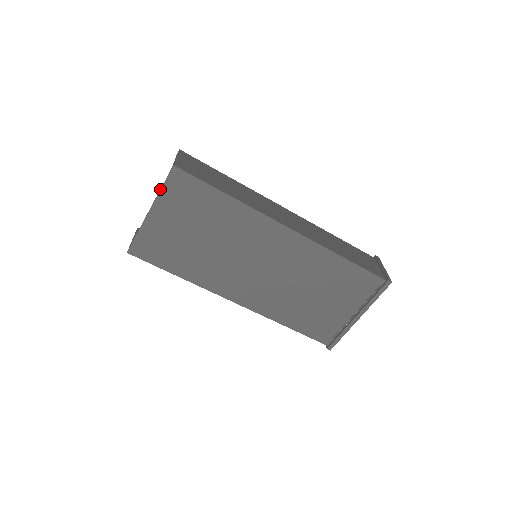
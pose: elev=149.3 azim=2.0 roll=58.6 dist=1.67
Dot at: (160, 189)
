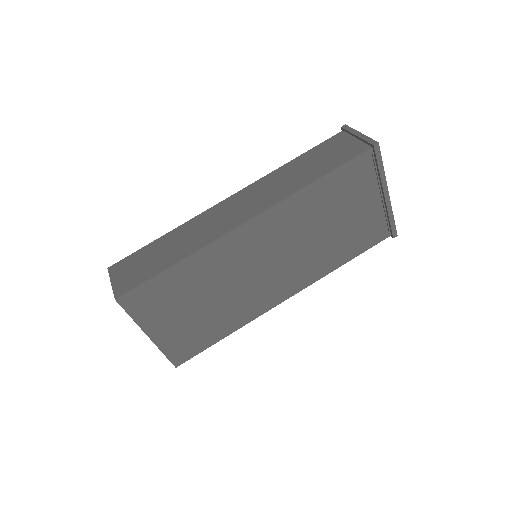
Dot at: occluded
